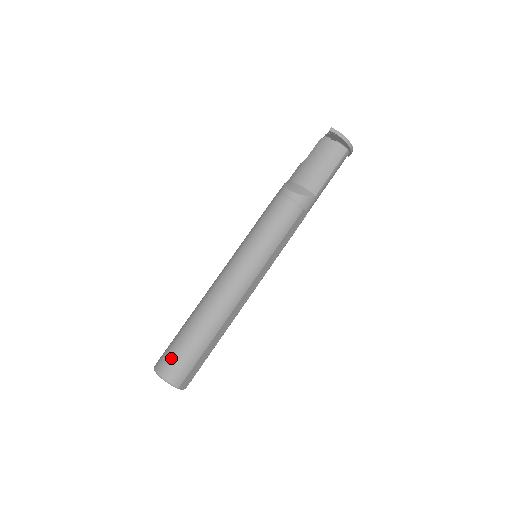
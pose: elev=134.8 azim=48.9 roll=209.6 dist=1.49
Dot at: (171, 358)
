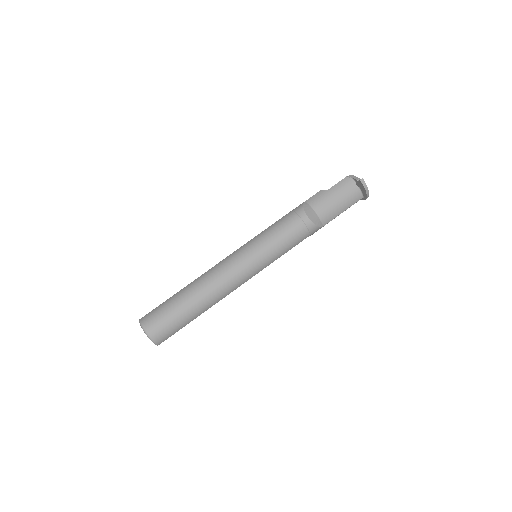
Dot at: (161, 322)
